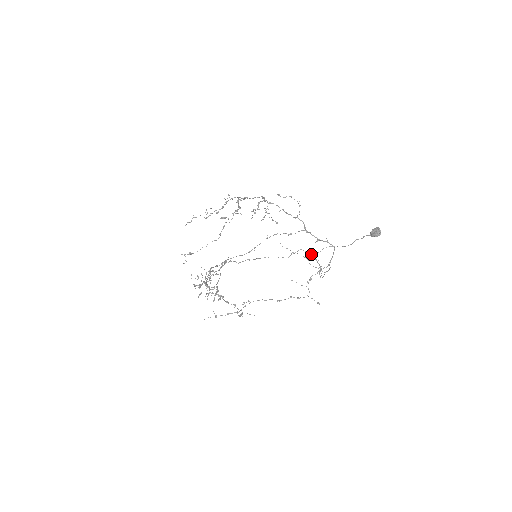
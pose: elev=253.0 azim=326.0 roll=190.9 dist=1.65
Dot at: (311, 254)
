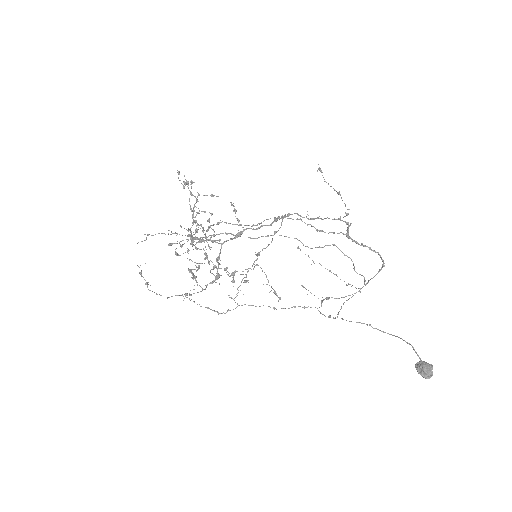
Dot at: (345, 255)
